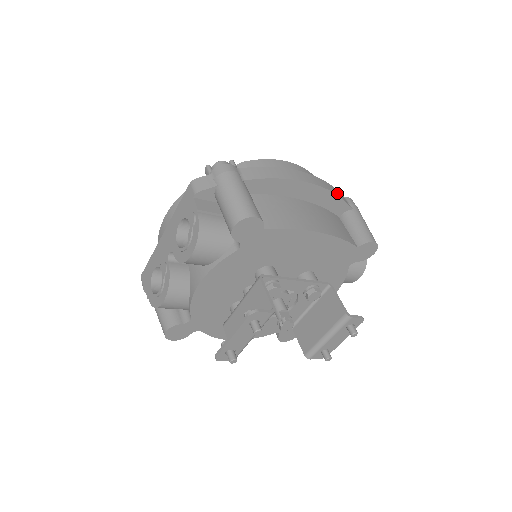
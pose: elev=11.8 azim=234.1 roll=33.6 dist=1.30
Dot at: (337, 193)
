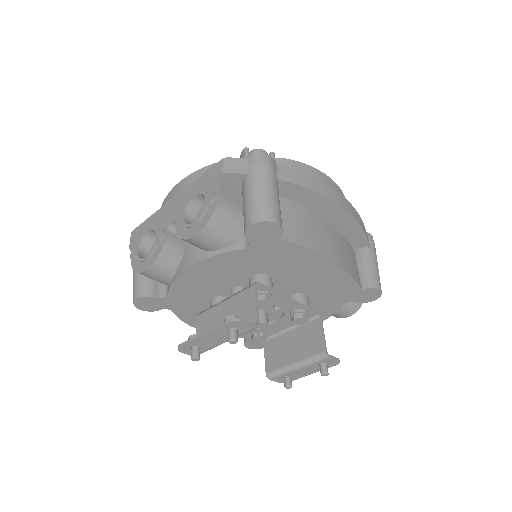
Dot at: (363, 226)
